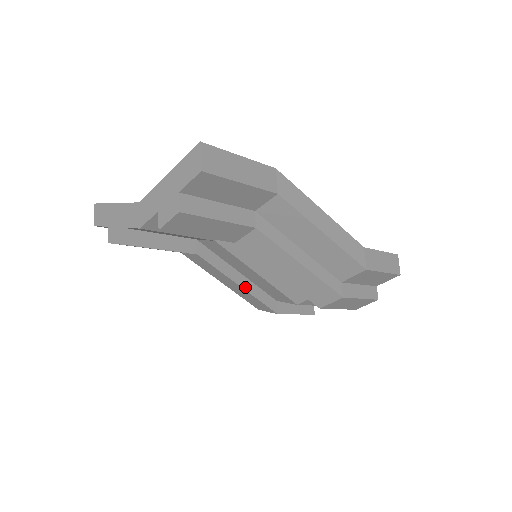
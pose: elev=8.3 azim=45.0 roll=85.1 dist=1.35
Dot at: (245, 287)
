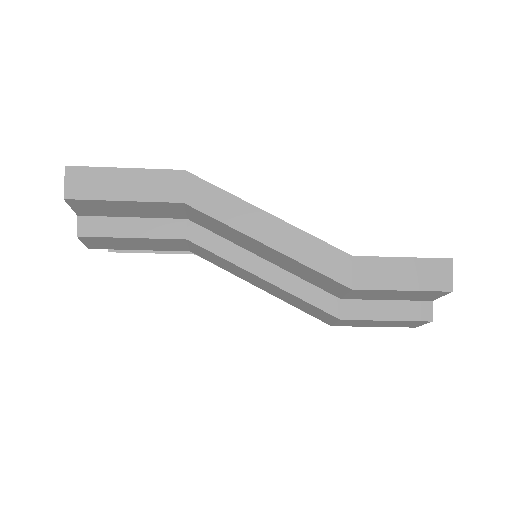
Dot at: occluded
